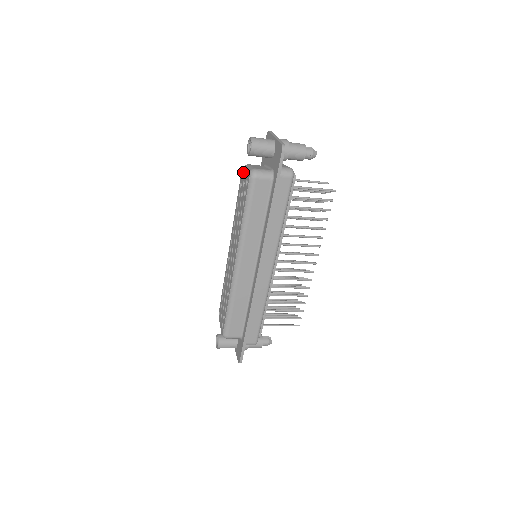
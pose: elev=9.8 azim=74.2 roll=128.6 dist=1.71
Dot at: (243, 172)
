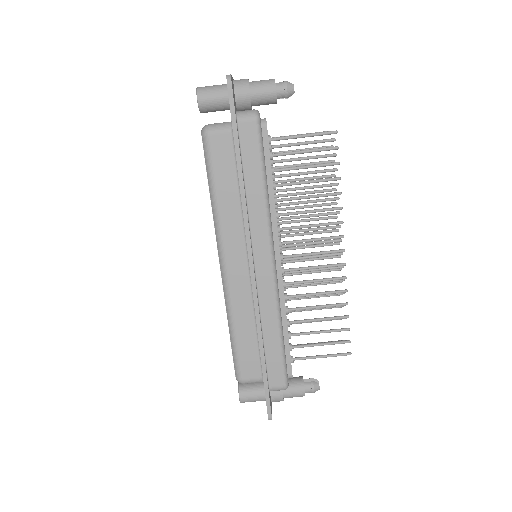
Dot at: occluded
